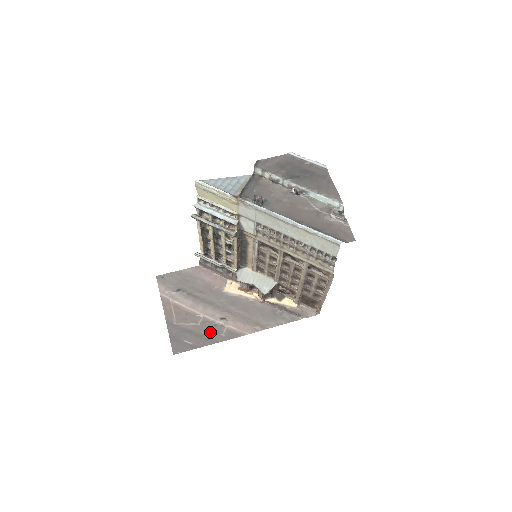
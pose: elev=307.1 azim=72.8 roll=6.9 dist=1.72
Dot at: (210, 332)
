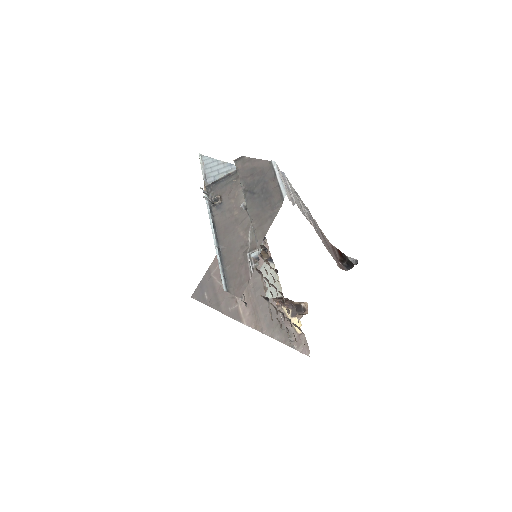
Dot at: (224, 300)
